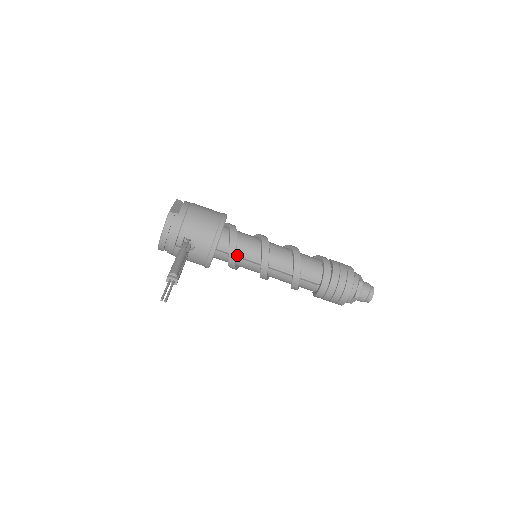
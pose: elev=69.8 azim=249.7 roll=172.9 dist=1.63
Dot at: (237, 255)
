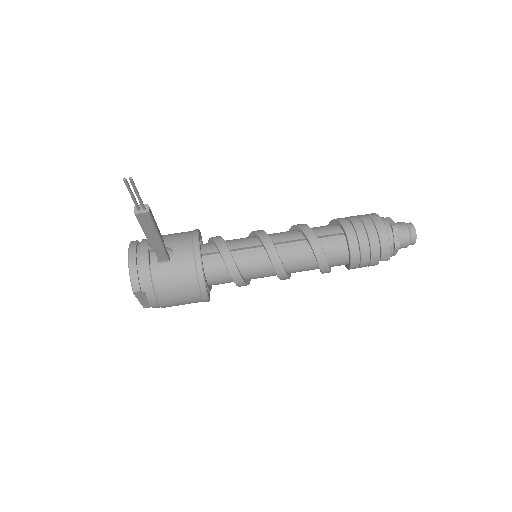
Dot at: (230, 251)
